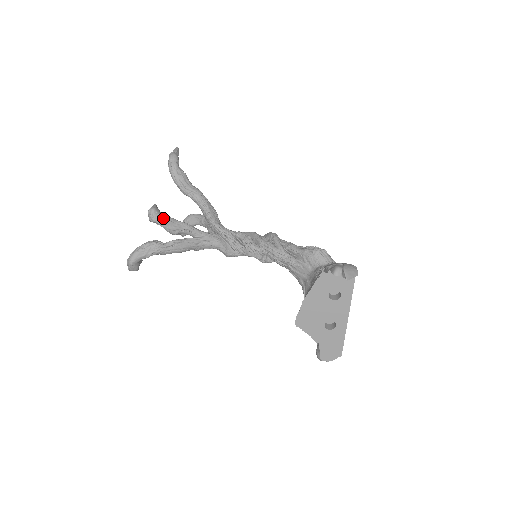
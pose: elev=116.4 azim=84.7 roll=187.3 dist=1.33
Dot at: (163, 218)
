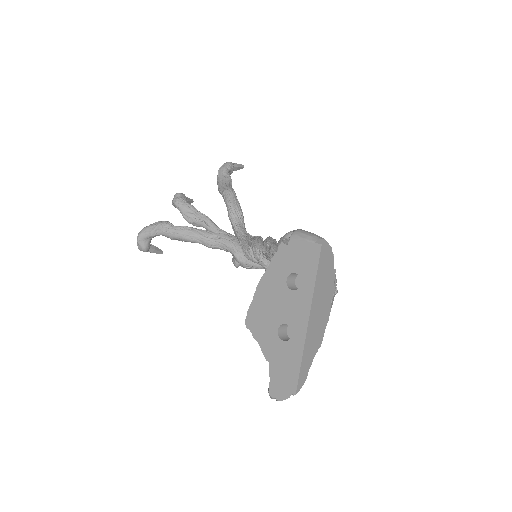
Dot at: (183, 202)
